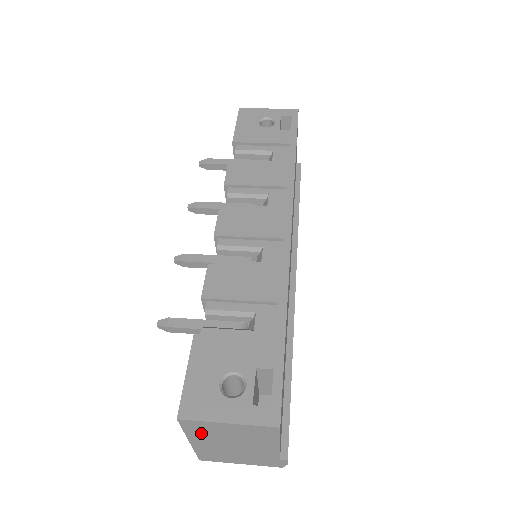
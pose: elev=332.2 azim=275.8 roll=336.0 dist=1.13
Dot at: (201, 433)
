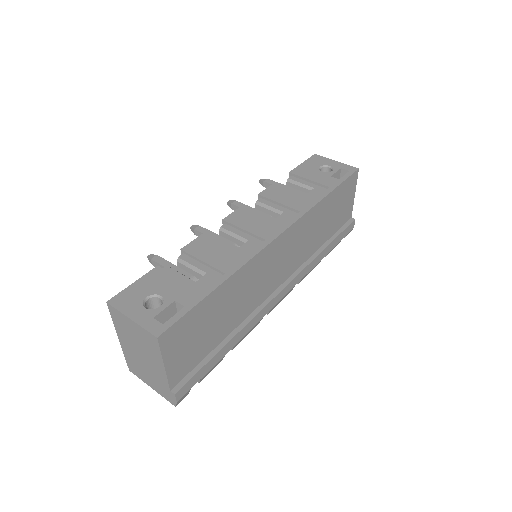
Dot at: (121, 328)
